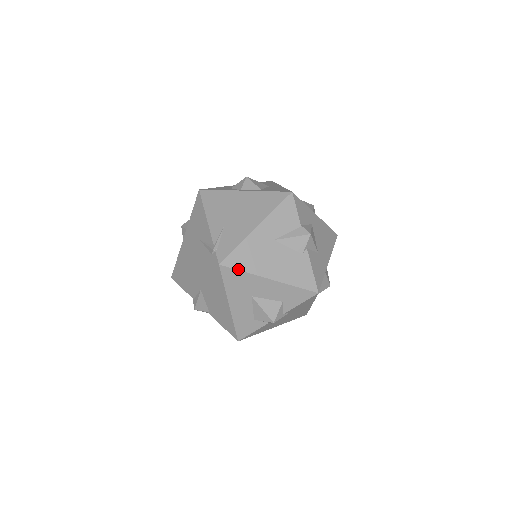
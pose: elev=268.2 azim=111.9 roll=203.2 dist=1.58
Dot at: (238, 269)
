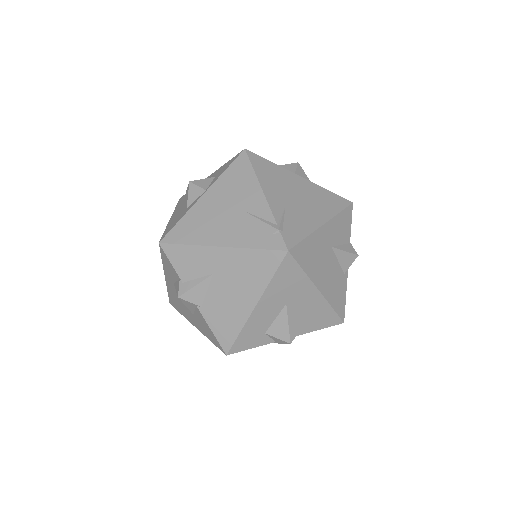
Dot at: (300, 265)
